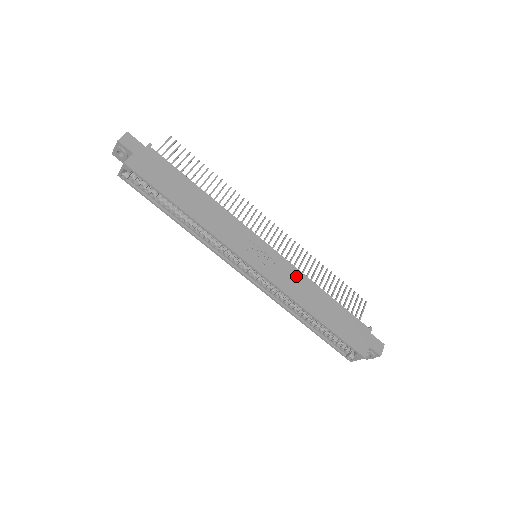
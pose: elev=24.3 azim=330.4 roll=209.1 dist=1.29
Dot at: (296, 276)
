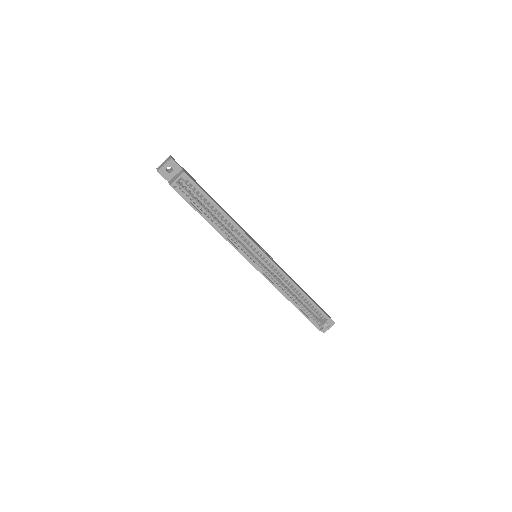
Dot at: (282, 269)
